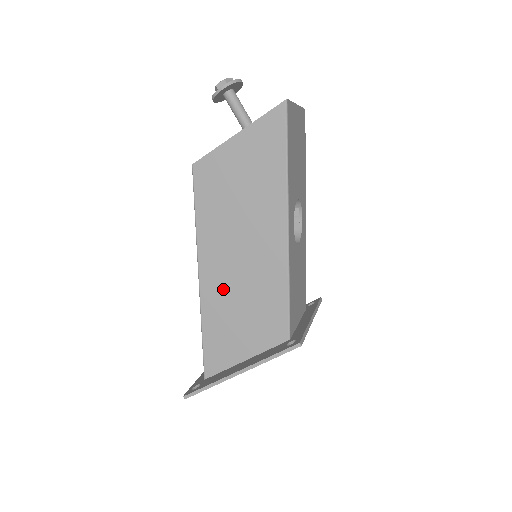
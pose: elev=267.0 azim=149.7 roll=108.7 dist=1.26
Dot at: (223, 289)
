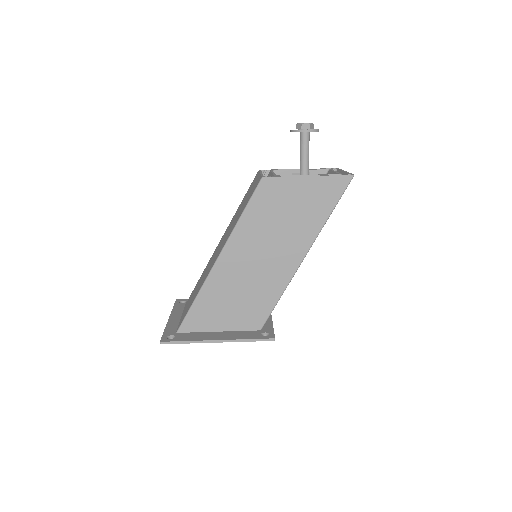
Dot at: (232, 275)
